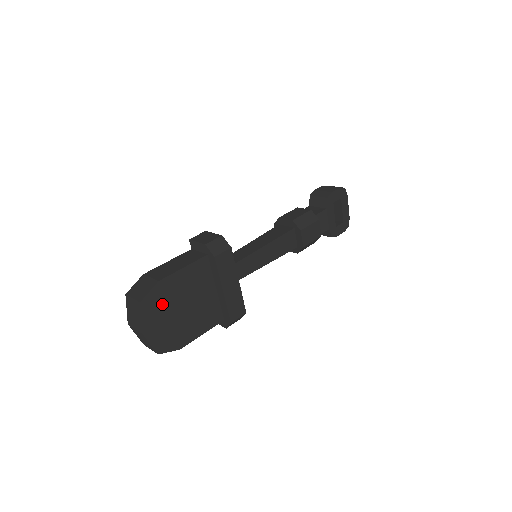
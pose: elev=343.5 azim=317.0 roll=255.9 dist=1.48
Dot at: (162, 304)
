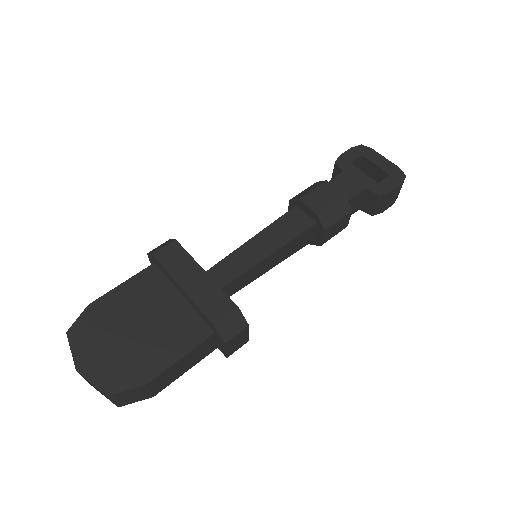
Dot at: (100, 329)
